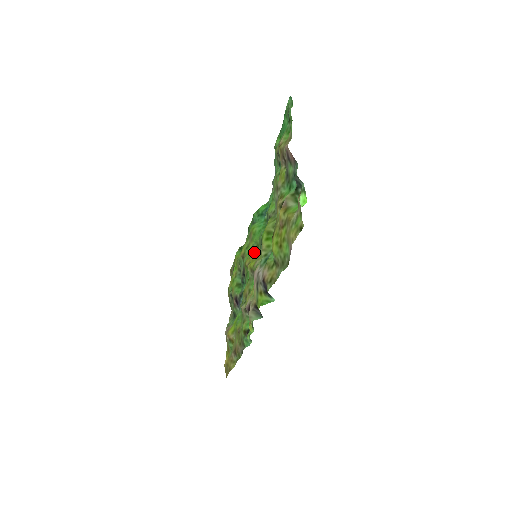
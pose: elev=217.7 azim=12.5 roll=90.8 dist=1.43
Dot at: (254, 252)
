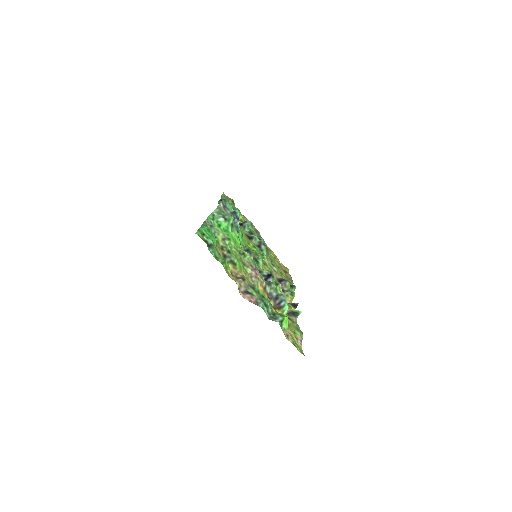
Dot at: occluded
